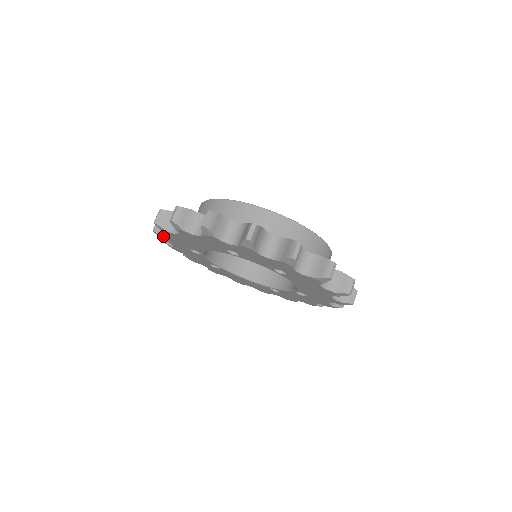
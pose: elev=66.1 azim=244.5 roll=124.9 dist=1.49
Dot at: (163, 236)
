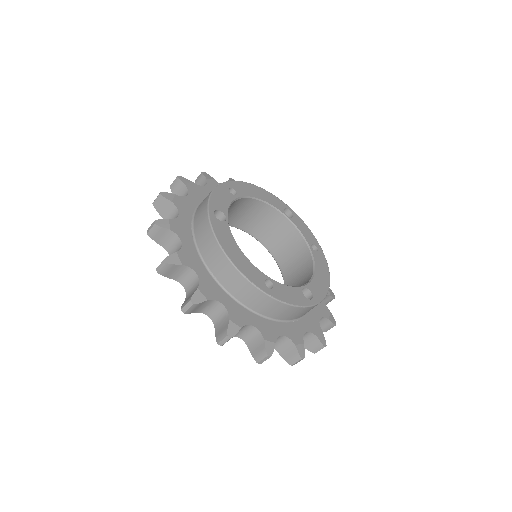
Dot at: (160, 244)
